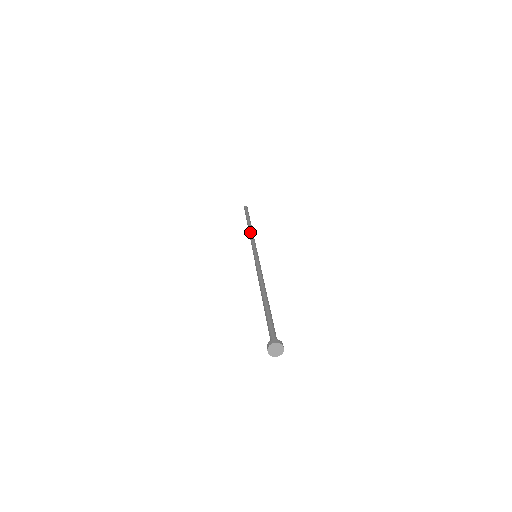
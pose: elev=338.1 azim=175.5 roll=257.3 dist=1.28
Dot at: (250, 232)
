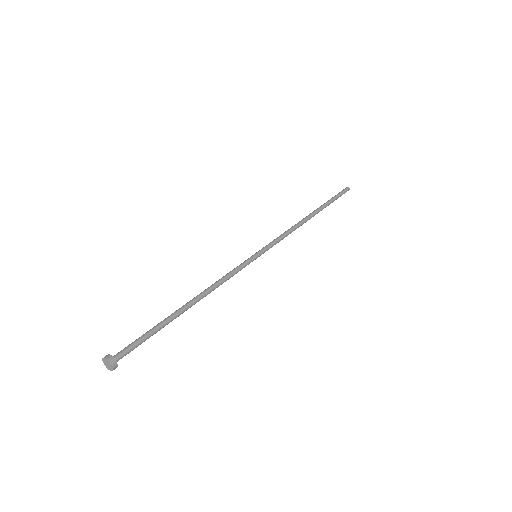
Dot at: (295, 224)
